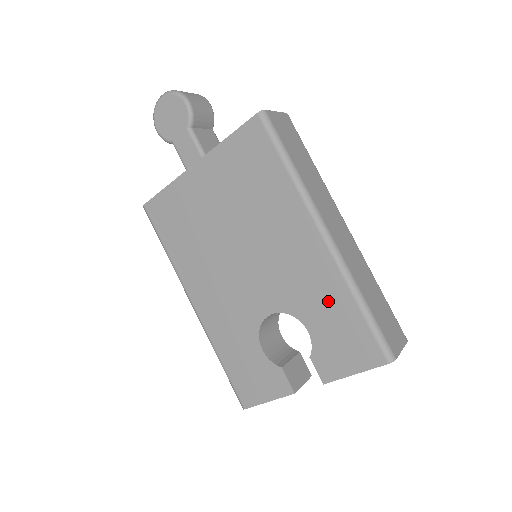
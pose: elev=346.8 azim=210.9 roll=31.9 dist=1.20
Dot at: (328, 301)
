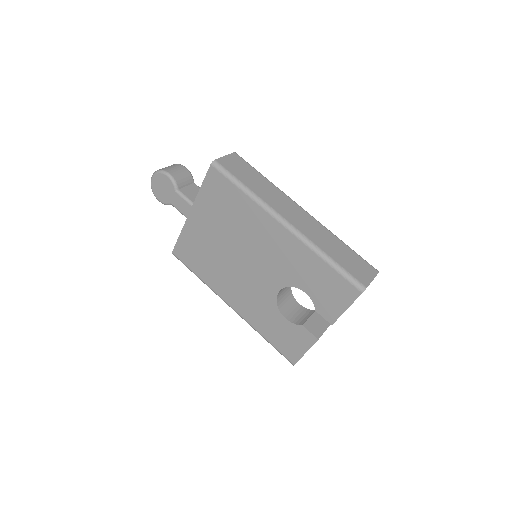
Dot at: (307, 267)
